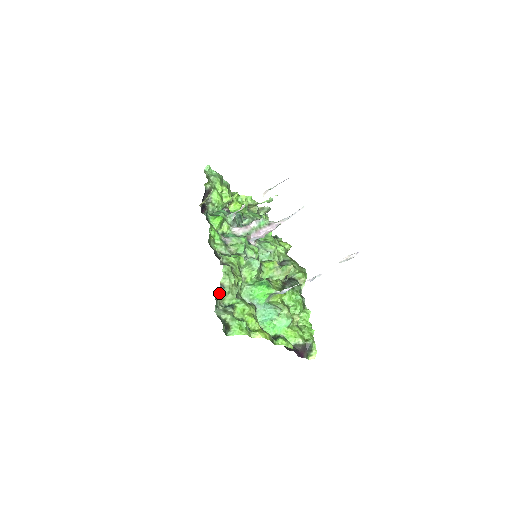
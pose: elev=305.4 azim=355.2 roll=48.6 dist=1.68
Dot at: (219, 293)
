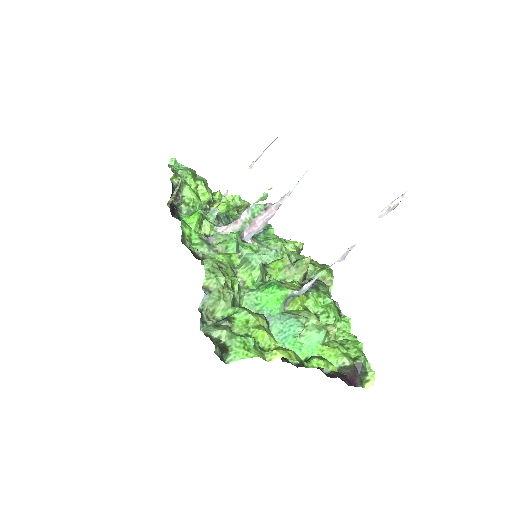
Dot at: (204, 301)
